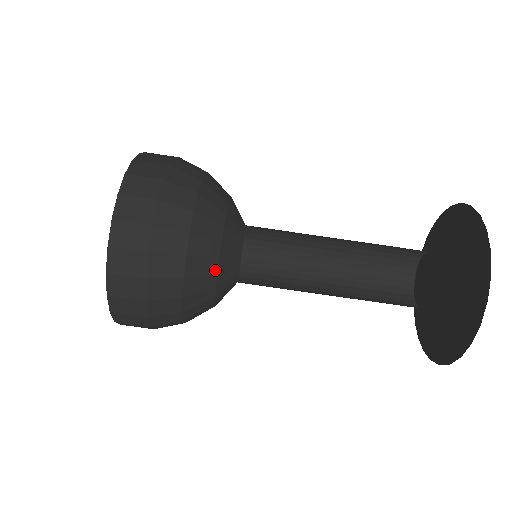
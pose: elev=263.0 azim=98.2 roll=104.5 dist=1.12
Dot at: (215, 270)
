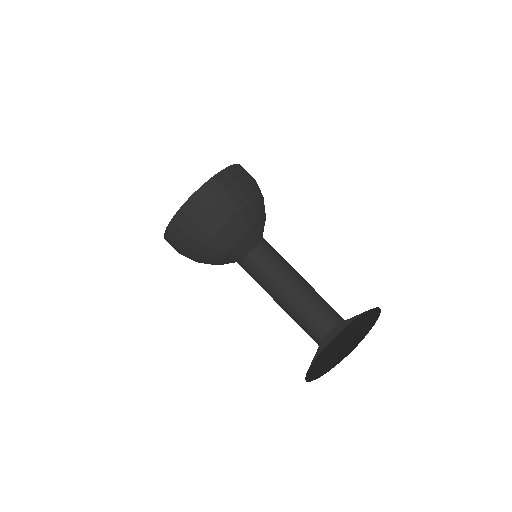
Dot at: (217, 262)
